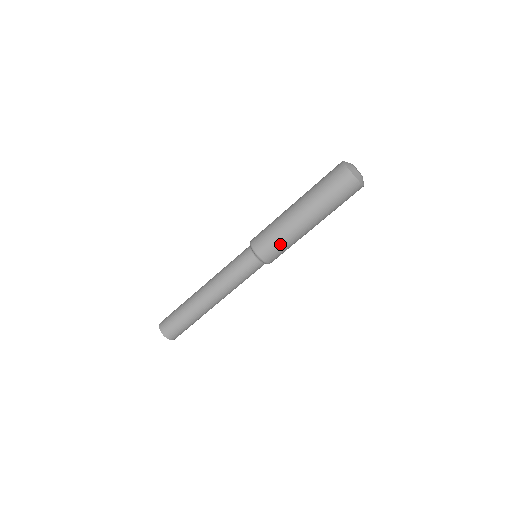
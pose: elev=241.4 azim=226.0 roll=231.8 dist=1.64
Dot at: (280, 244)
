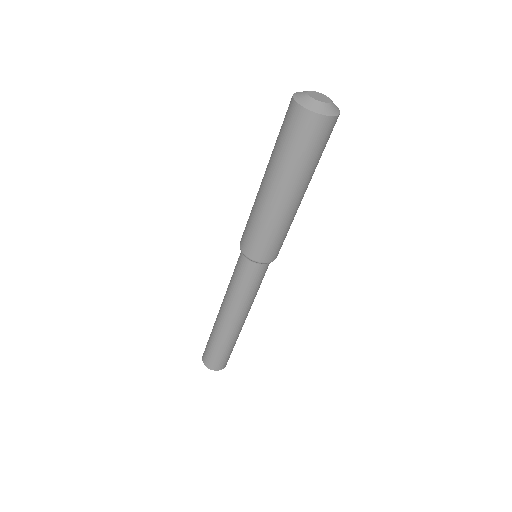
Dot at: (256, 231)
